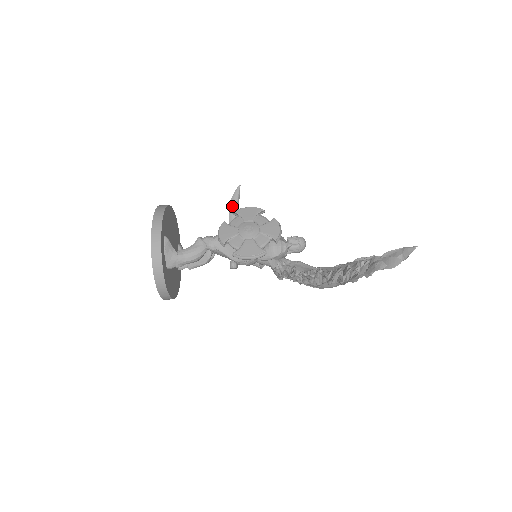
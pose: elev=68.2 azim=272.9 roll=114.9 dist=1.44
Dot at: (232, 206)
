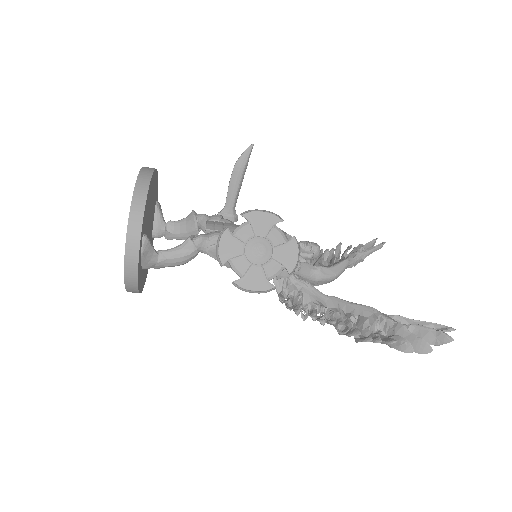
Dot at: (236, 172)
